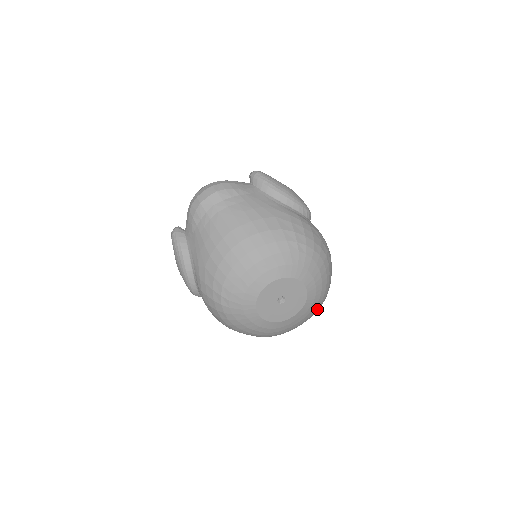
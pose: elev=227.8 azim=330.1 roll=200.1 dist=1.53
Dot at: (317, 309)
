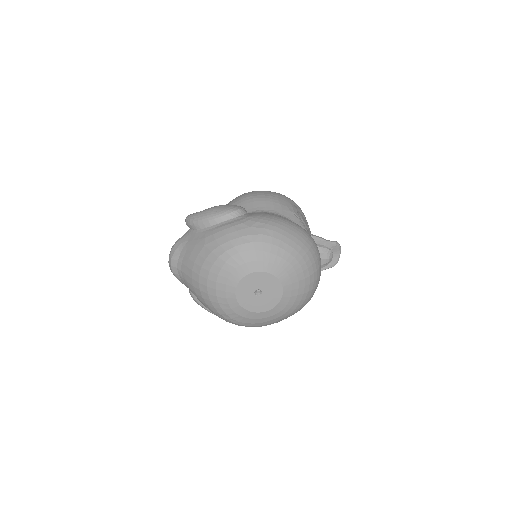
Dot at: (306, 267)
